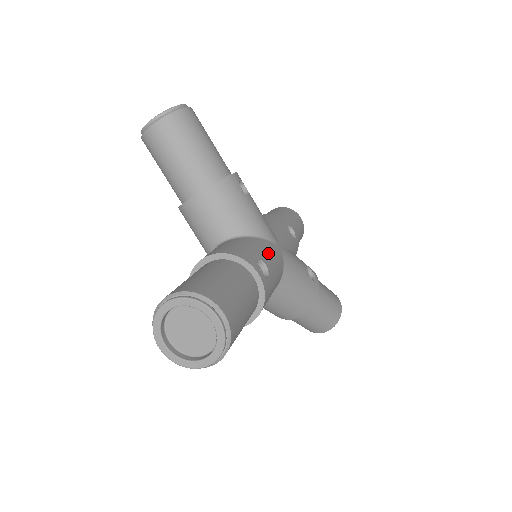
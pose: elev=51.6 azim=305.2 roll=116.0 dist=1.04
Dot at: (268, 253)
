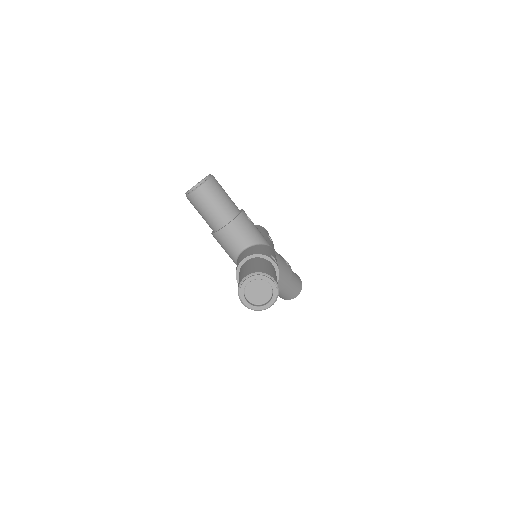
Dot at: (271, 252)
